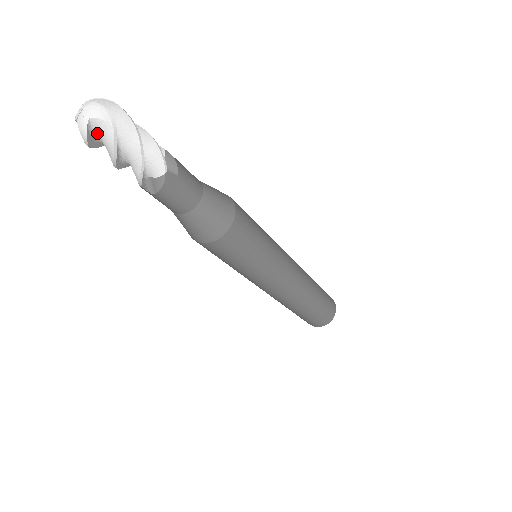
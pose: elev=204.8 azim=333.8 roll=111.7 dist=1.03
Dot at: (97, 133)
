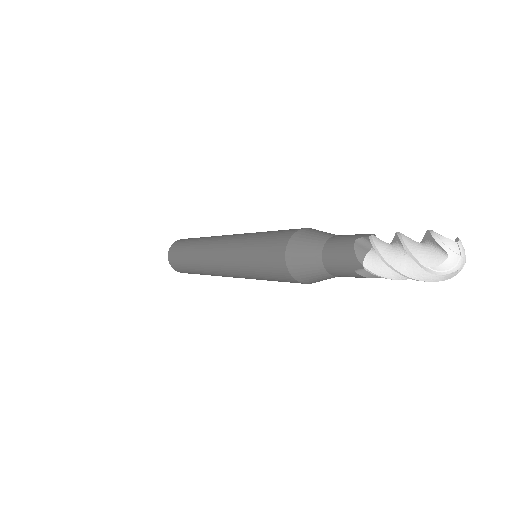
Dot at: (437, 268)
